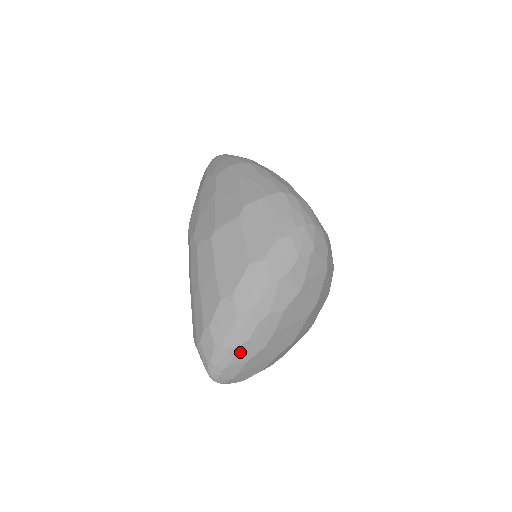
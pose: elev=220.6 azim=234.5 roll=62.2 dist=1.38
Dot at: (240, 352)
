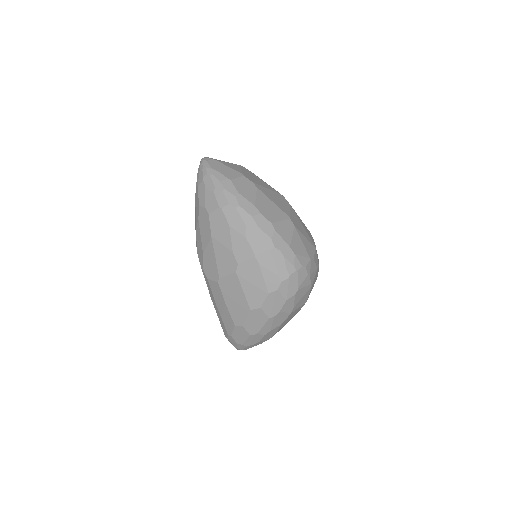
Dot at: (255, 344)
